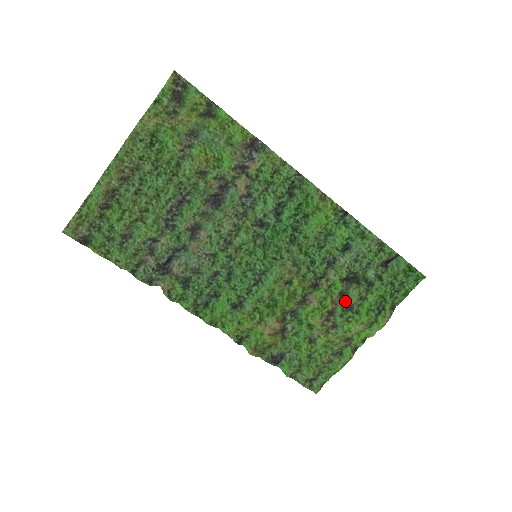
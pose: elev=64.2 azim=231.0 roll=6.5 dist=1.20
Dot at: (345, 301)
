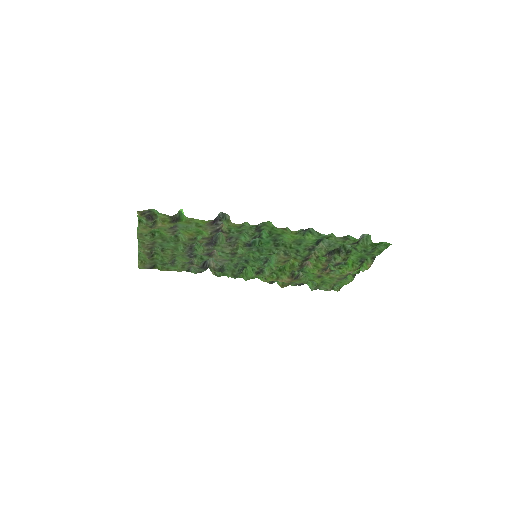
Dot at: (333, 261)
